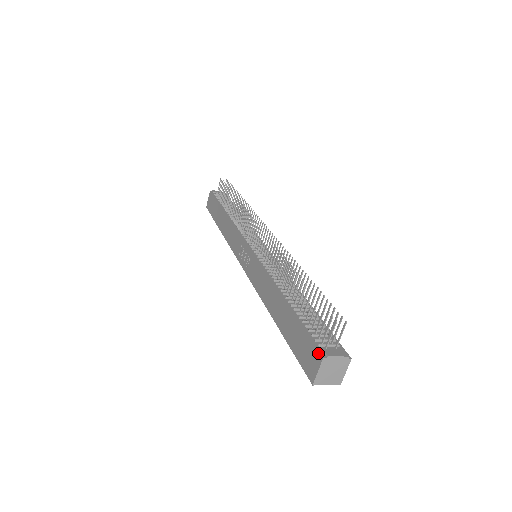
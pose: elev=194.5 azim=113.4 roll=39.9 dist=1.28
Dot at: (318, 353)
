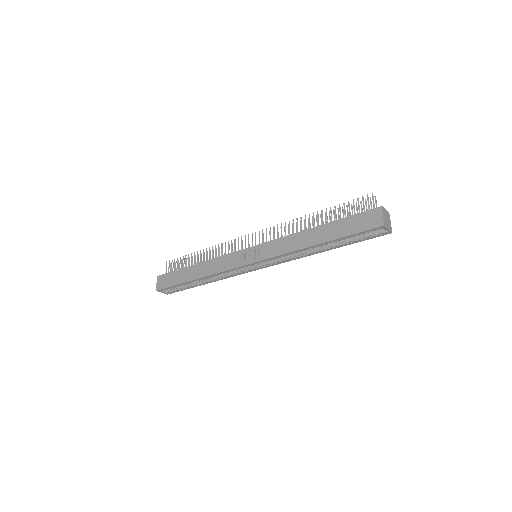
Dot at: (376, 208)
